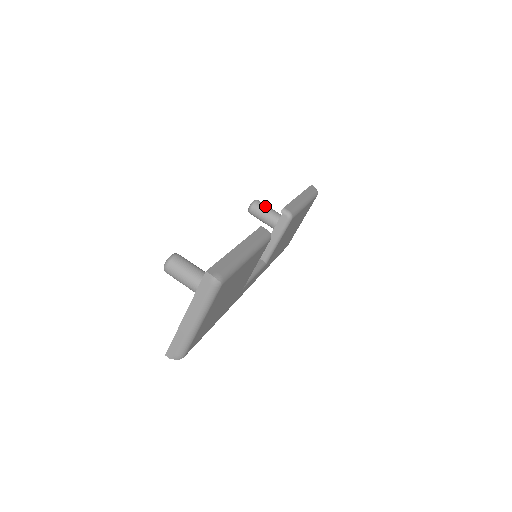
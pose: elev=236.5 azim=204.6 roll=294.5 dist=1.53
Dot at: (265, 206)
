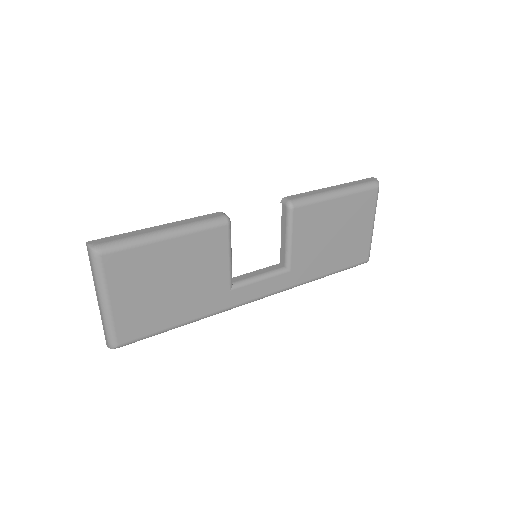
Dot at: occluded
